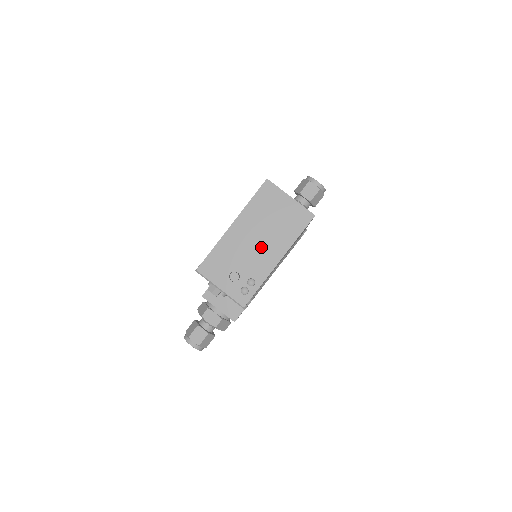
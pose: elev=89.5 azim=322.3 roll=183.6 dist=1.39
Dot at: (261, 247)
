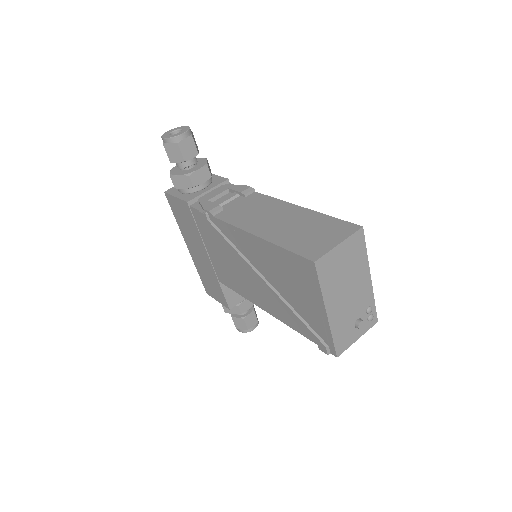
Dot at: (355, 291)
